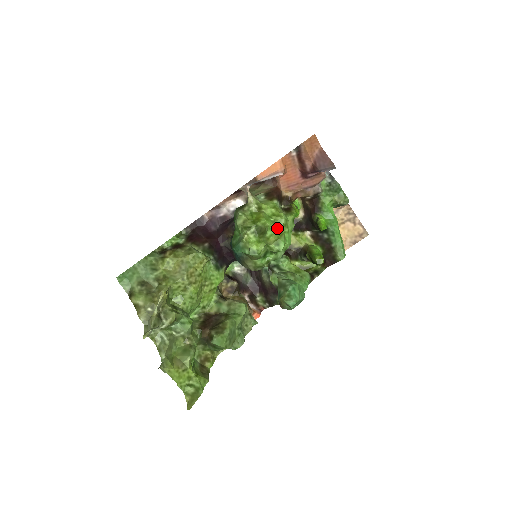
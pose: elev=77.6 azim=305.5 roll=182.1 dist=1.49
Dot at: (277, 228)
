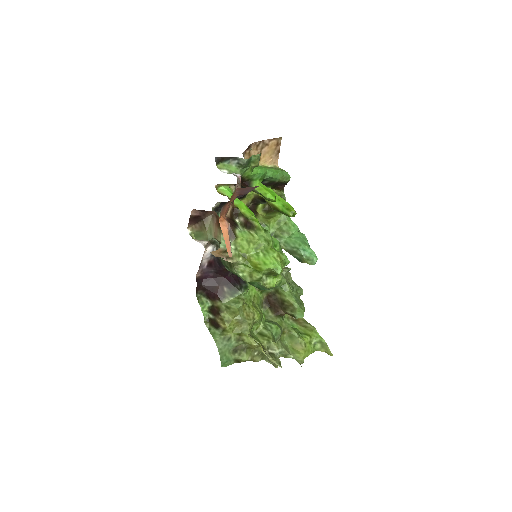
Dot at: (274, 258)
